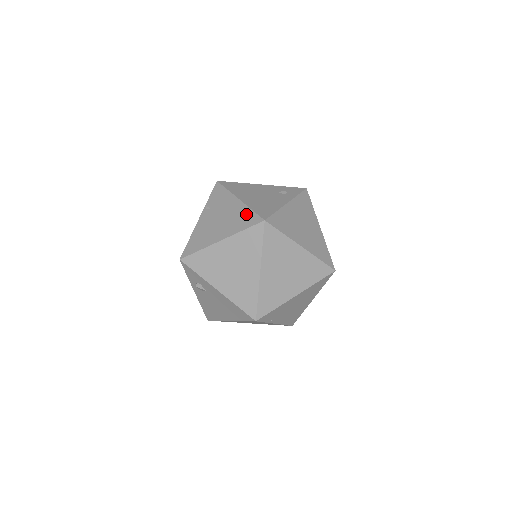
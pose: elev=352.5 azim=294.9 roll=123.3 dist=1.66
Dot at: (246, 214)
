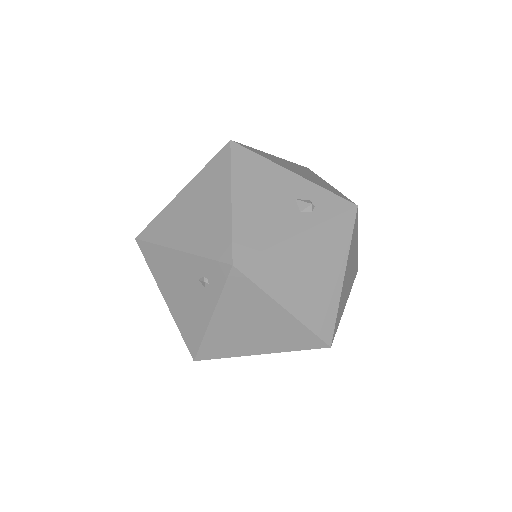
Dot at: occluded
